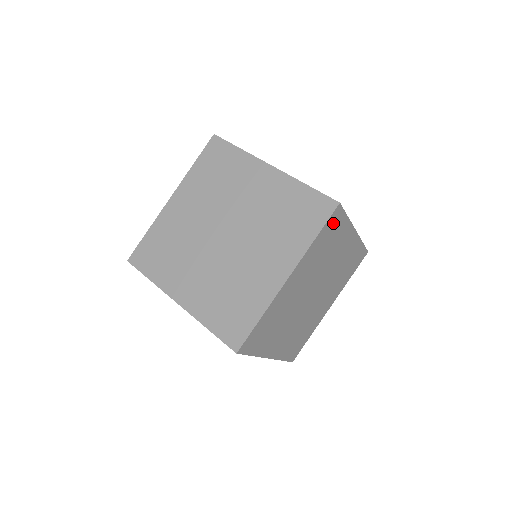
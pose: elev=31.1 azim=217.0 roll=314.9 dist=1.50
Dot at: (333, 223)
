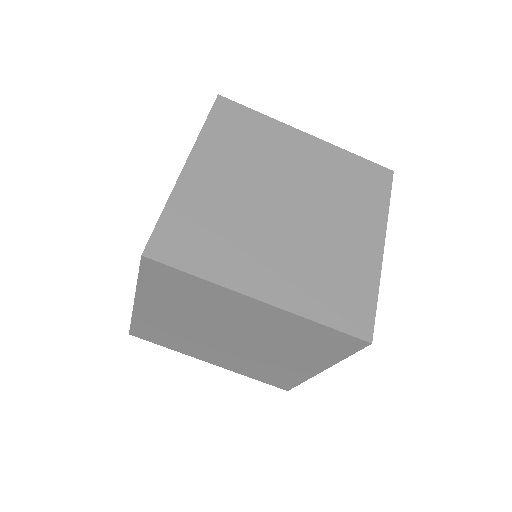
Dot at: (341, 341)
